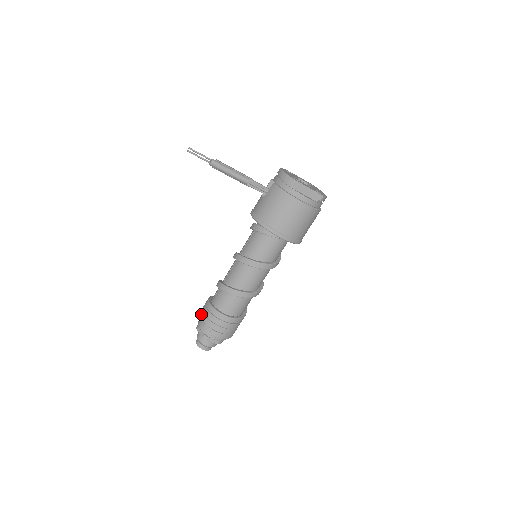
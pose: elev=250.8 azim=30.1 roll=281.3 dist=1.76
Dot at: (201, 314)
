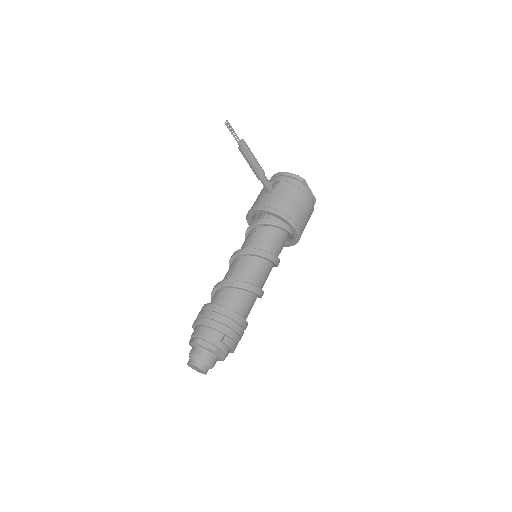
Dot at: (206, 320)
